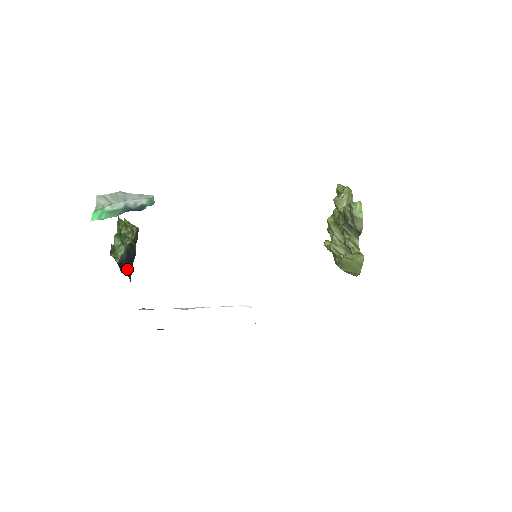
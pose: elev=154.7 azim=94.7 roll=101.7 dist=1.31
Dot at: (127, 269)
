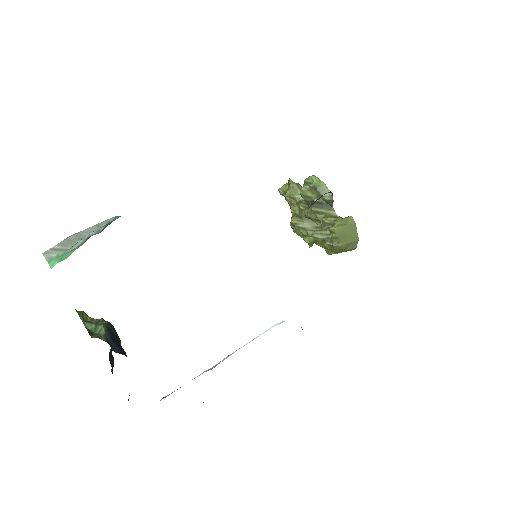
Dot at: (119, 352)
